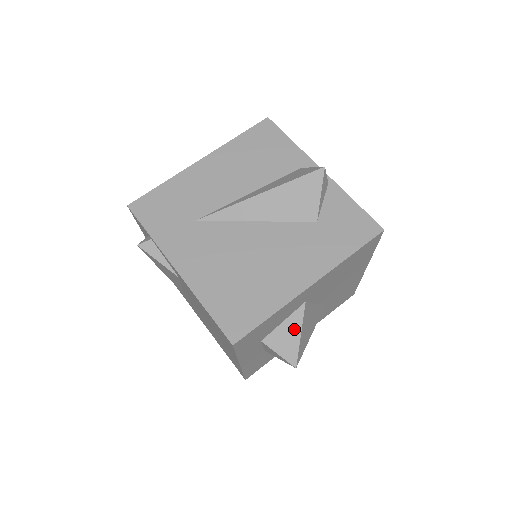
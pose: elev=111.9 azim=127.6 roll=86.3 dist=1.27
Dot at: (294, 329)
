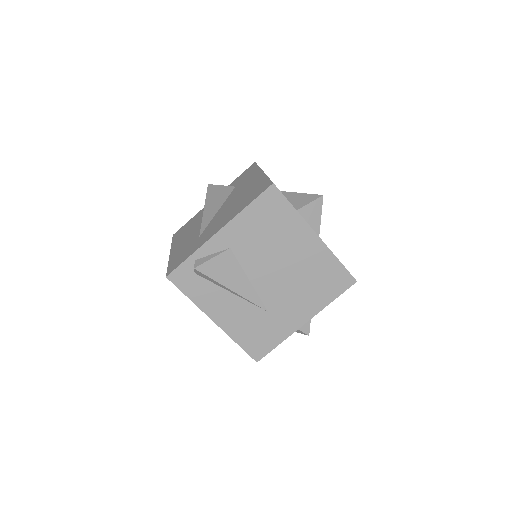
Dot at: (296, 196)
